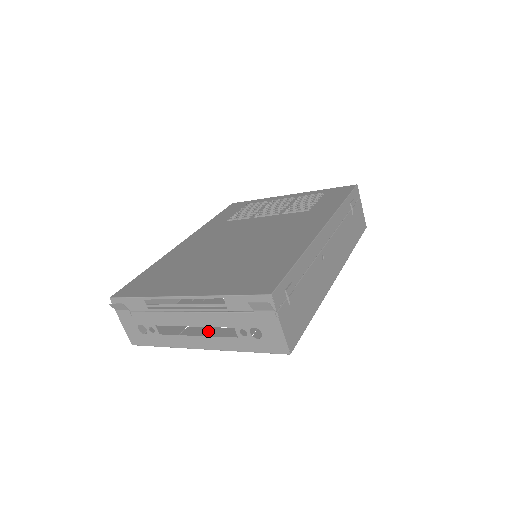
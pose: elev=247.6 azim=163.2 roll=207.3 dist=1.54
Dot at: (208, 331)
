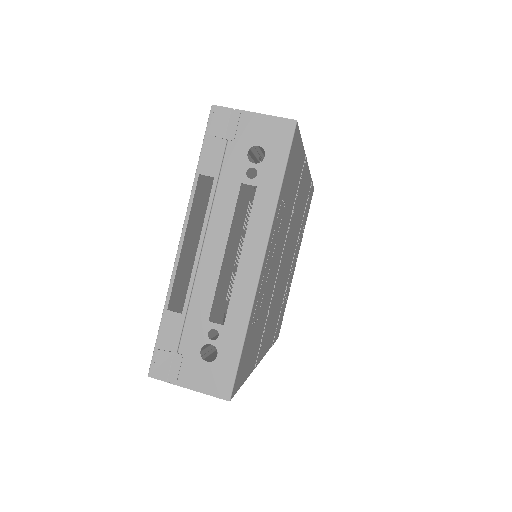
Dot at: (265, 277)
